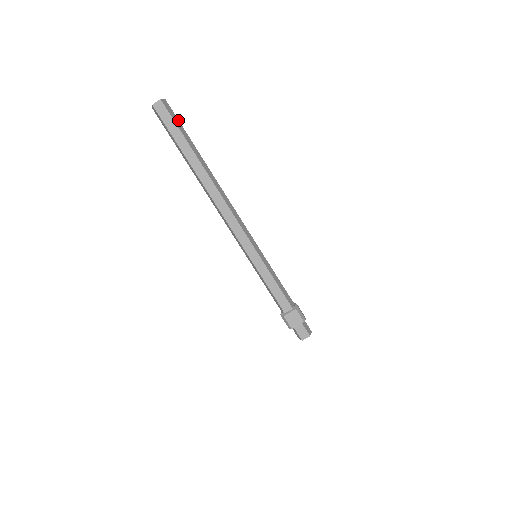
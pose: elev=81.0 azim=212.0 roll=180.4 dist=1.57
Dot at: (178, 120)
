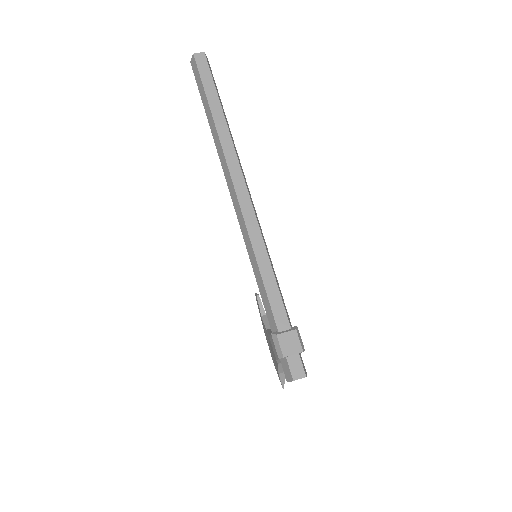
Dot at: (214, 81)
